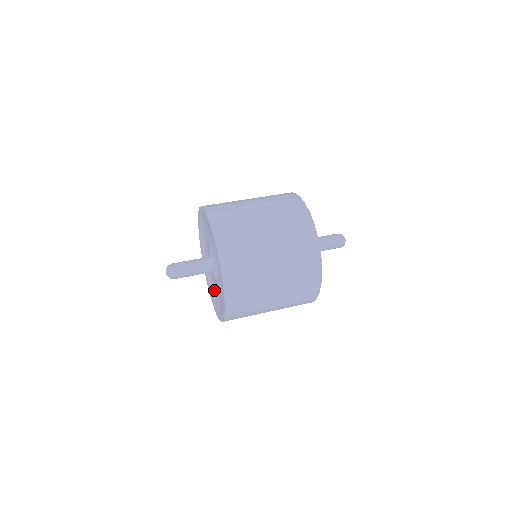
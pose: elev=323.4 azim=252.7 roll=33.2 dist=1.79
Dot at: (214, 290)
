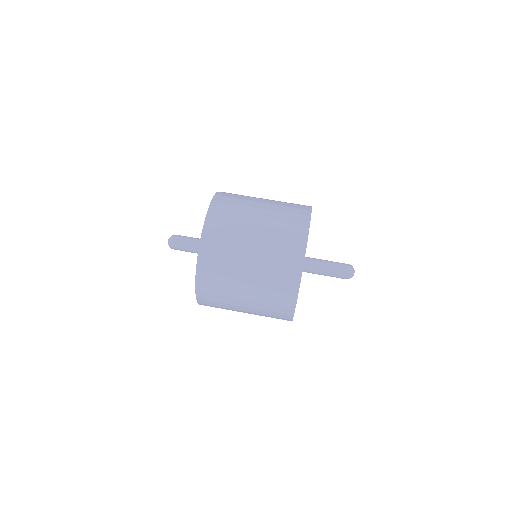
Dot at: occluded
